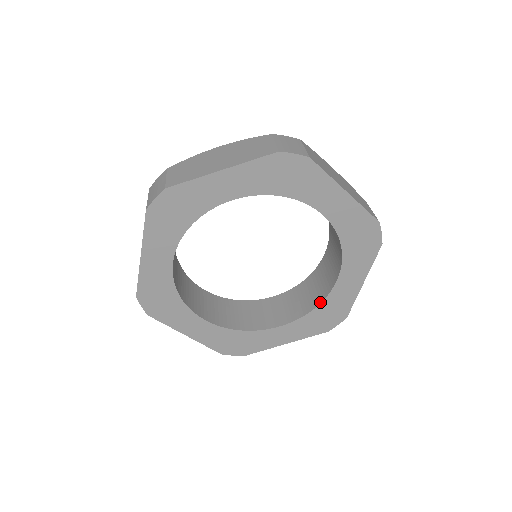
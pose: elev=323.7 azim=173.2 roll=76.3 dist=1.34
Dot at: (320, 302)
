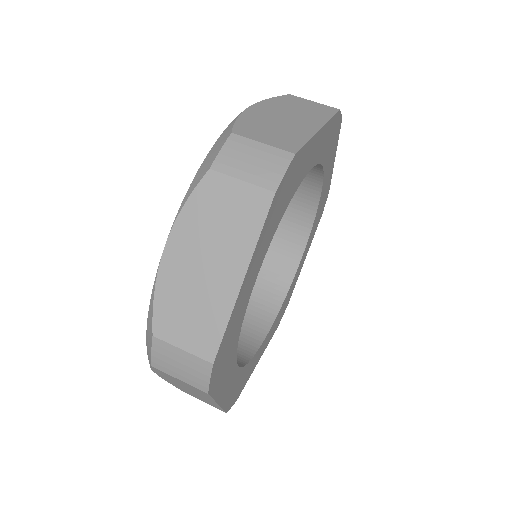
Dot at: (315, 212)
